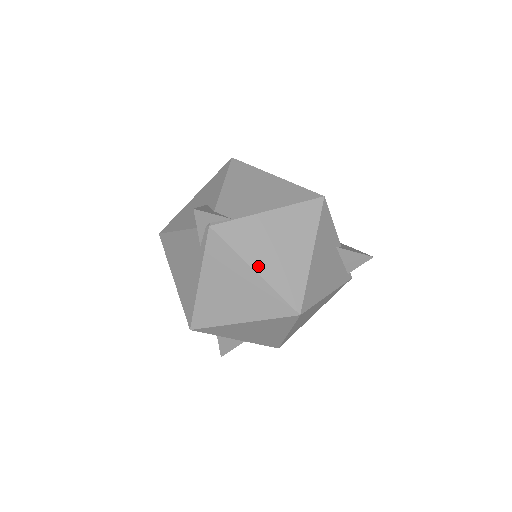
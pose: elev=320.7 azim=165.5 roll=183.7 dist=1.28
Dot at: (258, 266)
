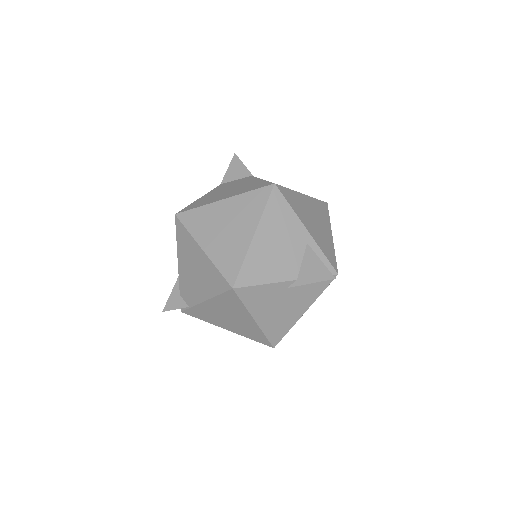
Dot at: (226, 328)
